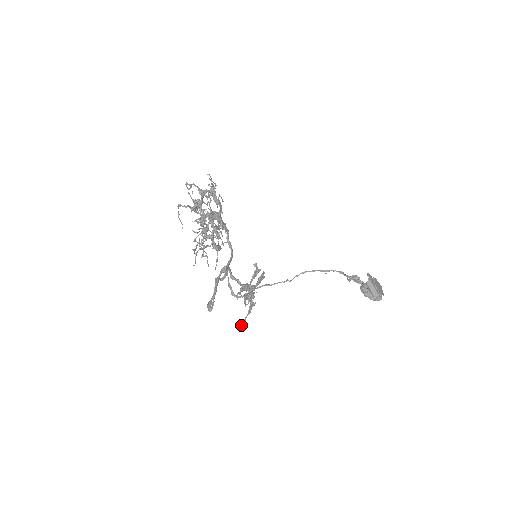
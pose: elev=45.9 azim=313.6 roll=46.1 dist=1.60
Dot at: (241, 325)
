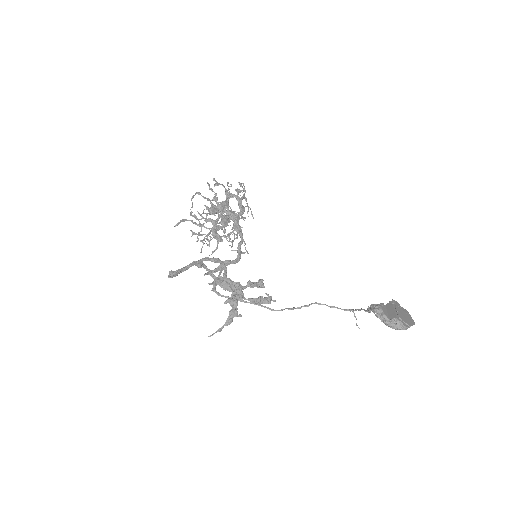
Dot at: (212, 334)
